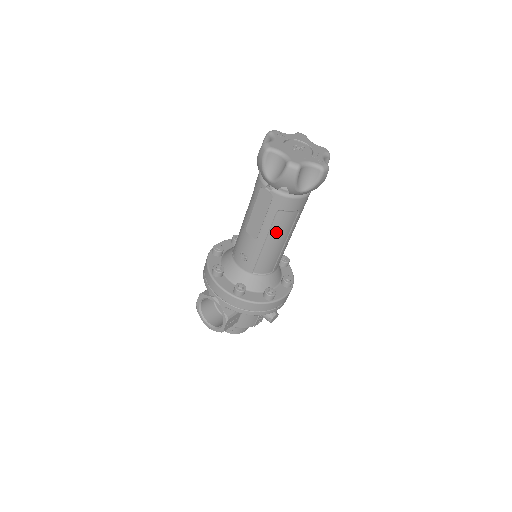
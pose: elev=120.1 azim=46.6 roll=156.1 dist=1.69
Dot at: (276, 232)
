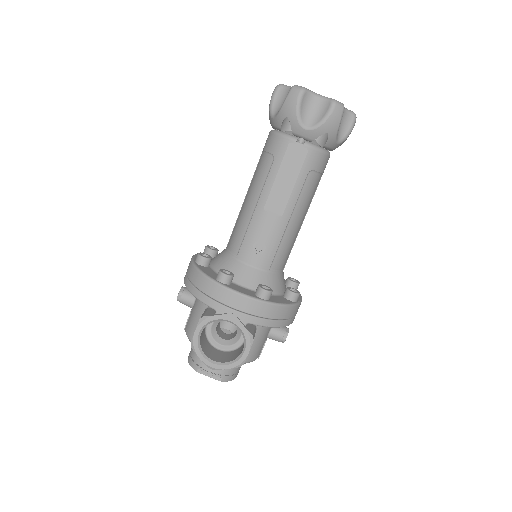
Dot at: (302, 204)
